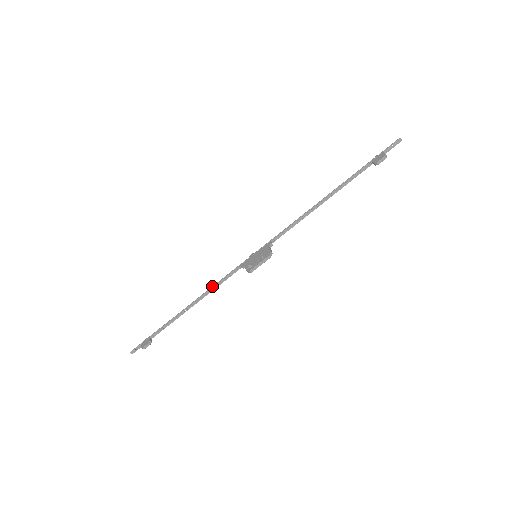
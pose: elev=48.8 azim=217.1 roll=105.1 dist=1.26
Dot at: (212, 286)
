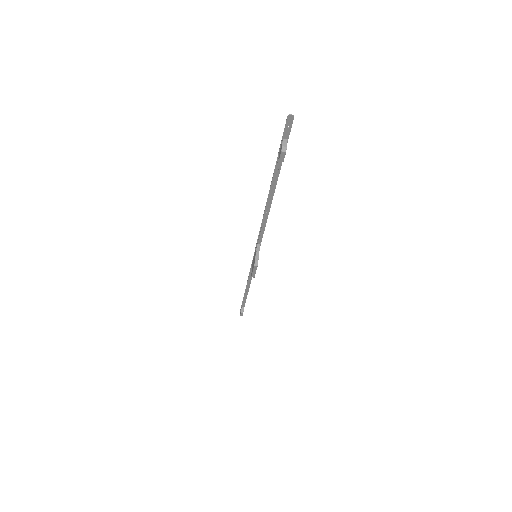
Dot at: (248, 276)
